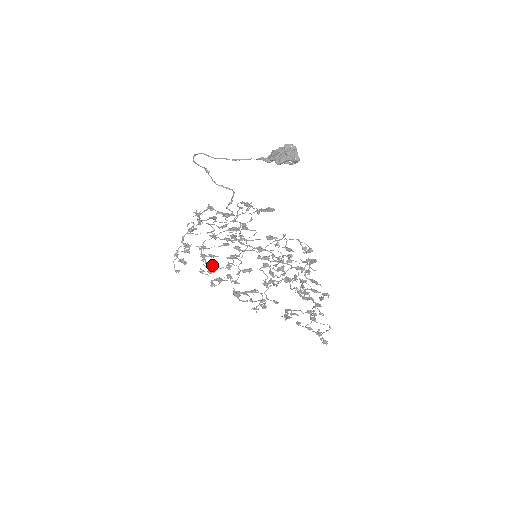
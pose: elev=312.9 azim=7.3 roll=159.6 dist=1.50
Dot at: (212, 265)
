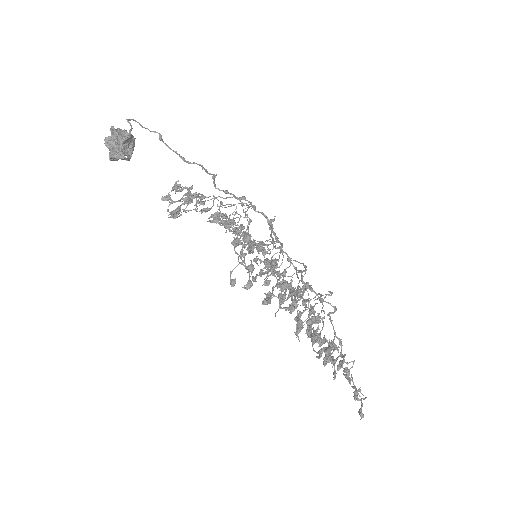
Dot at: (261, 243)
